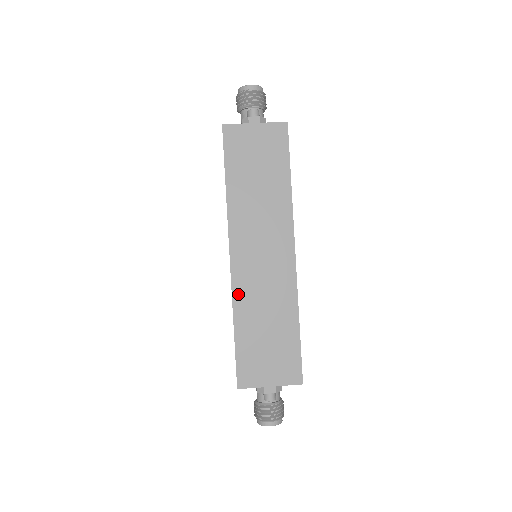
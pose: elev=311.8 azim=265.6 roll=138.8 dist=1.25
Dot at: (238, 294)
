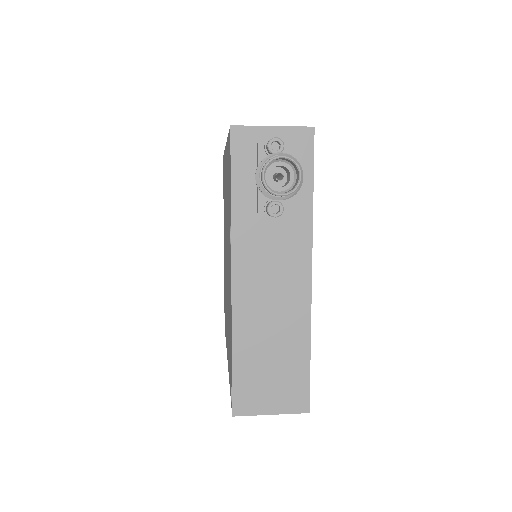
Dot at: occluded
